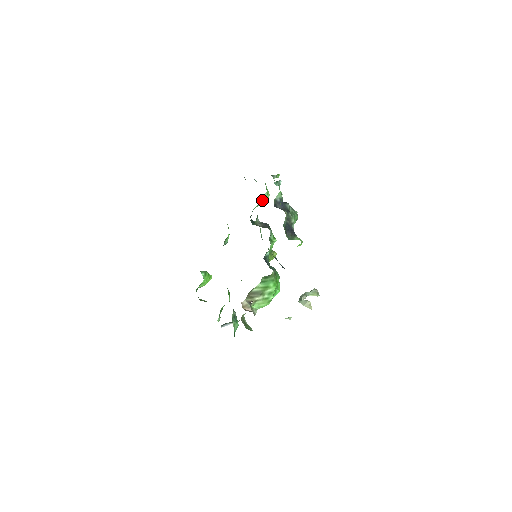
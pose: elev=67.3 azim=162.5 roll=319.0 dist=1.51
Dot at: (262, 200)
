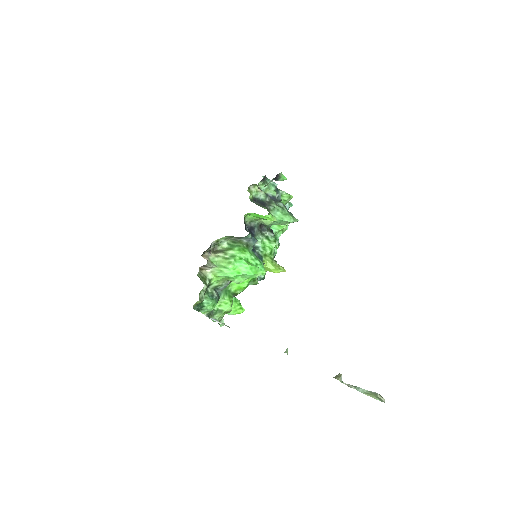
Dot at: occluded
